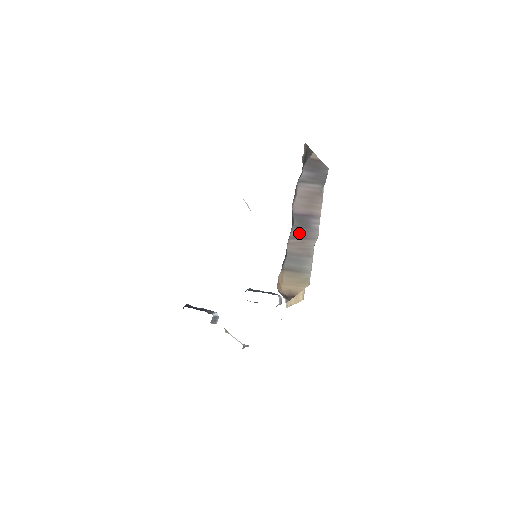
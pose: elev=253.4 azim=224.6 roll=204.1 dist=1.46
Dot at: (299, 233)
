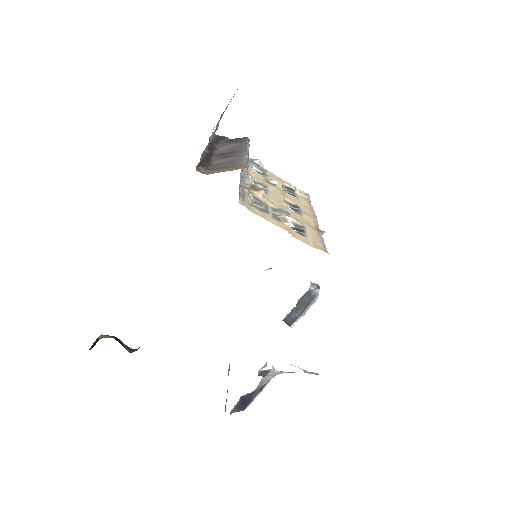
Dot at: (224, 157)
